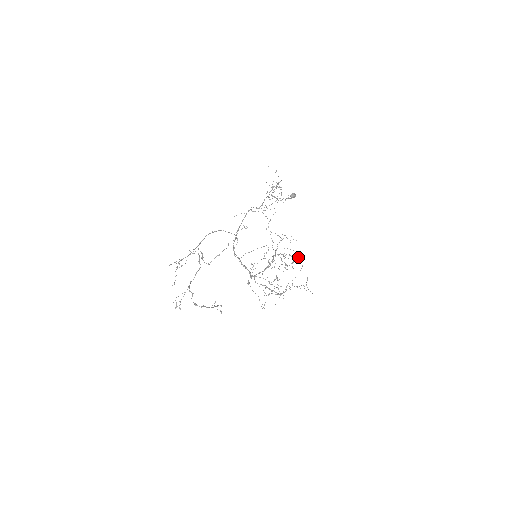
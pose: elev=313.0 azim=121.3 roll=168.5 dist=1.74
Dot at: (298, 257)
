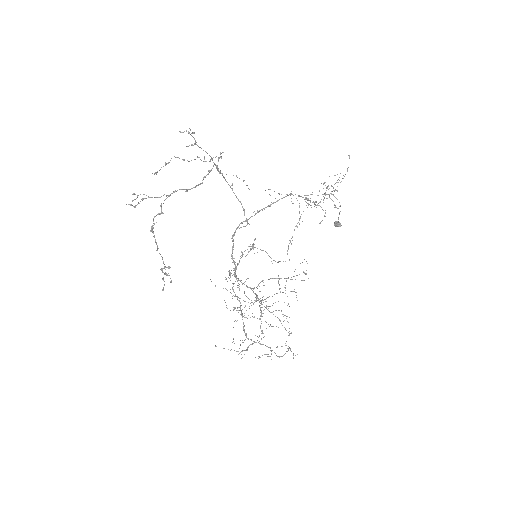
Dot at: occluded
